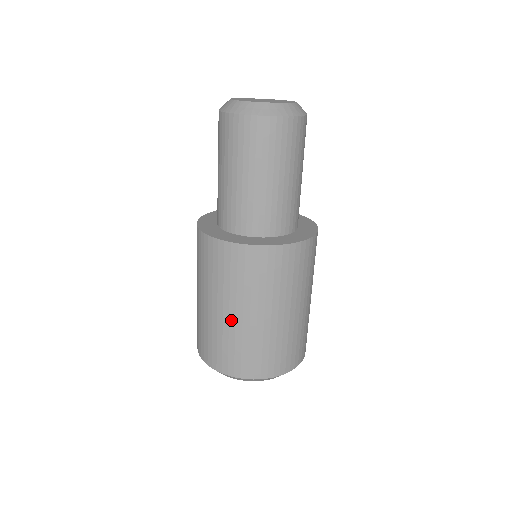
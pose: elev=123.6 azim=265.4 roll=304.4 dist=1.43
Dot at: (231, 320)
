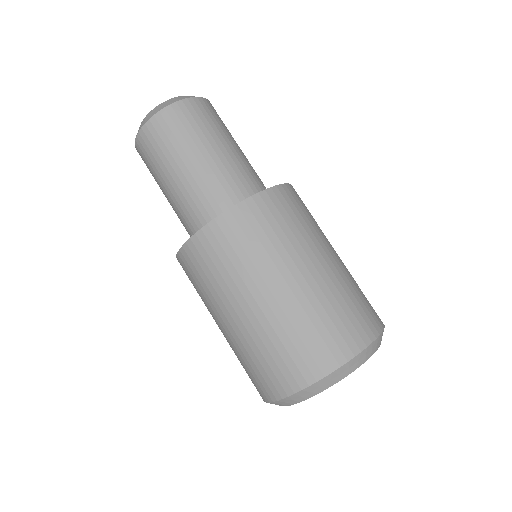
Dot at: (279, 300)
